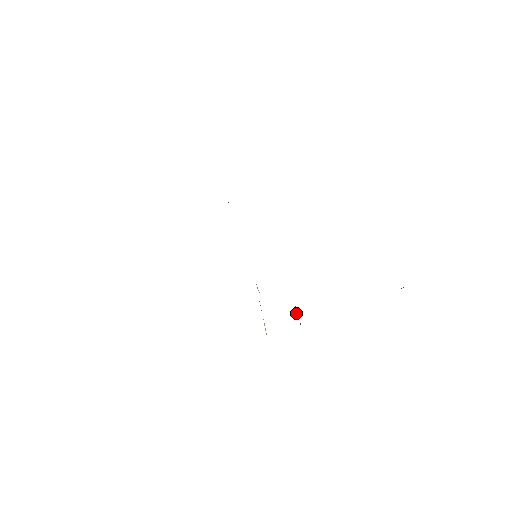
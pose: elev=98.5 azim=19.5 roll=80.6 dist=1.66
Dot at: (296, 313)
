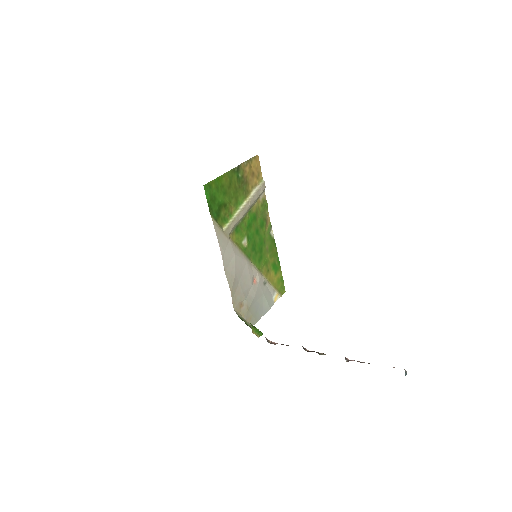
Dot at: (252, 331)
